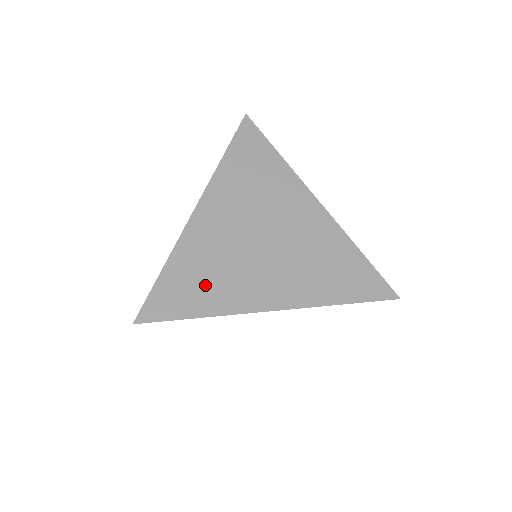
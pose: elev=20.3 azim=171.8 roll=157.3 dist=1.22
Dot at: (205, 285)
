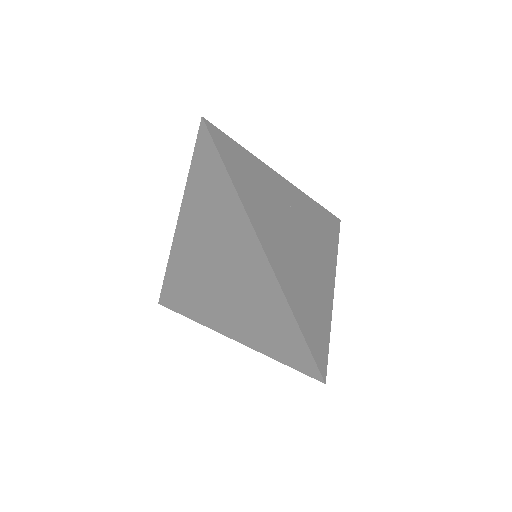
Dot at: (250, 183)
